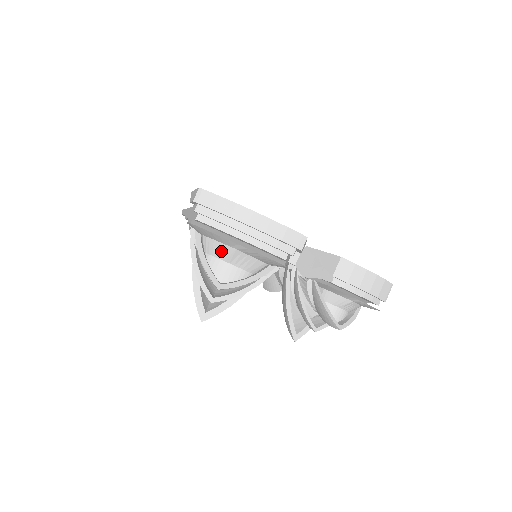
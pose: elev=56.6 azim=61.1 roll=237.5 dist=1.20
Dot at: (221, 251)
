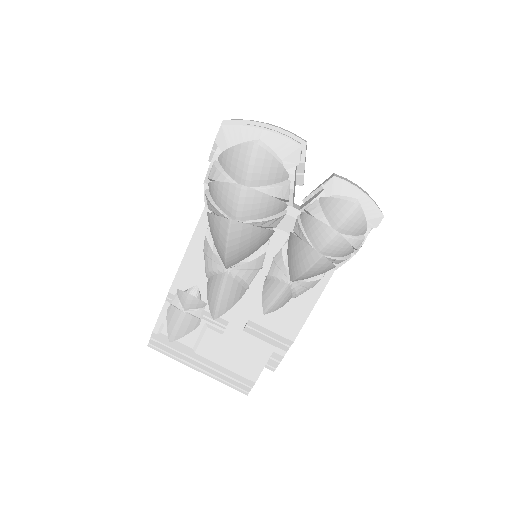
Dot at: occluded
